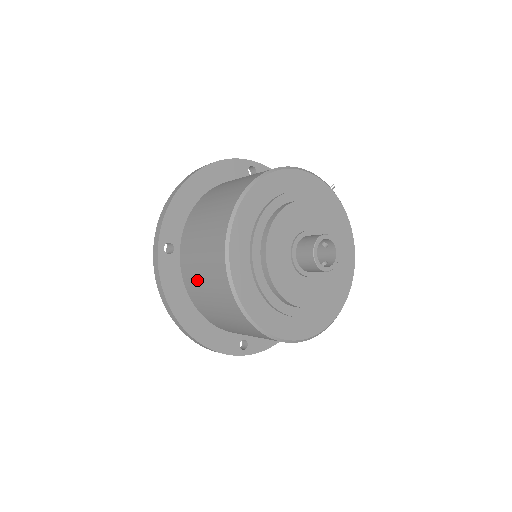
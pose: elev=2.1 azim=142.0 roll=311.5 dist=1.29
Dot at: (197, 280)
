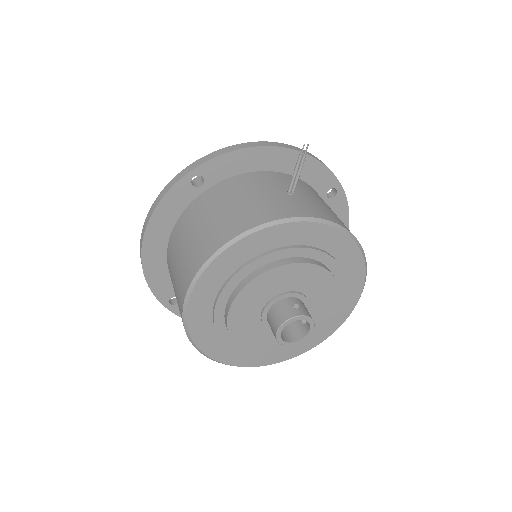
Dot at: occluded
